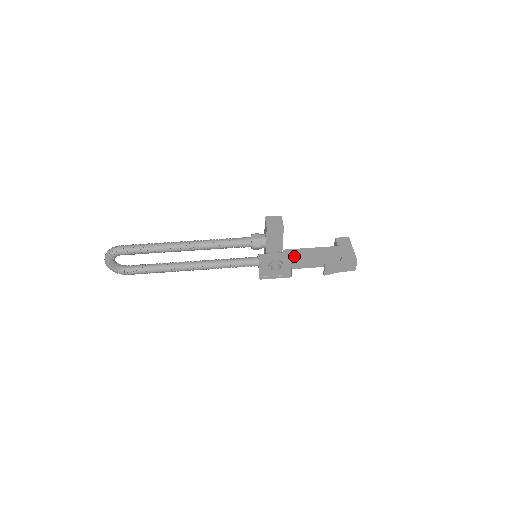
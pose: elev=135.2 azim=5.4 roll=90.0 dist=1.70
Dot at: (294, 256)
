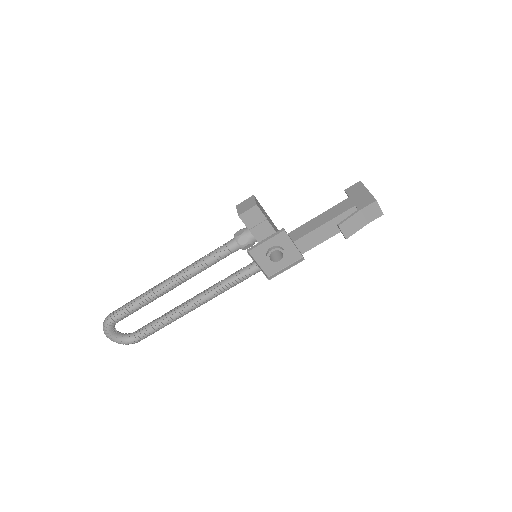
Dot at: (300, 235)
